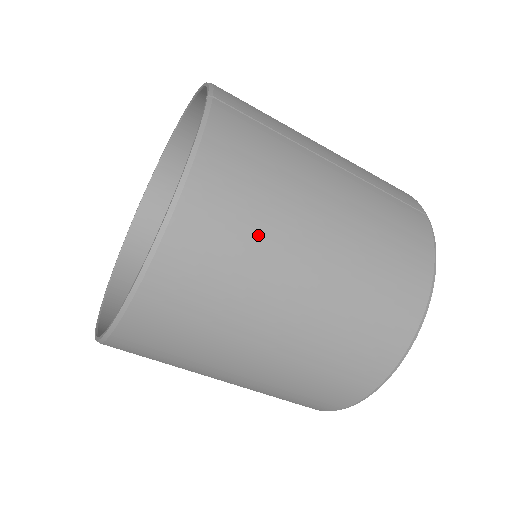
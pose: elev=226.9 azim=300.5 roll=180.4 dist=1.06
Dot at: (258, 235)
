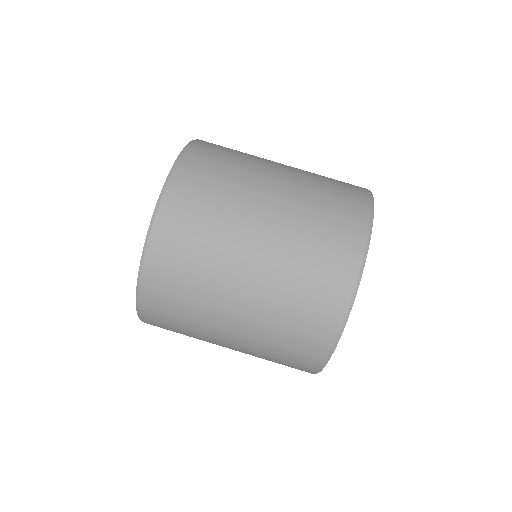
Dot at: (238, 160)
